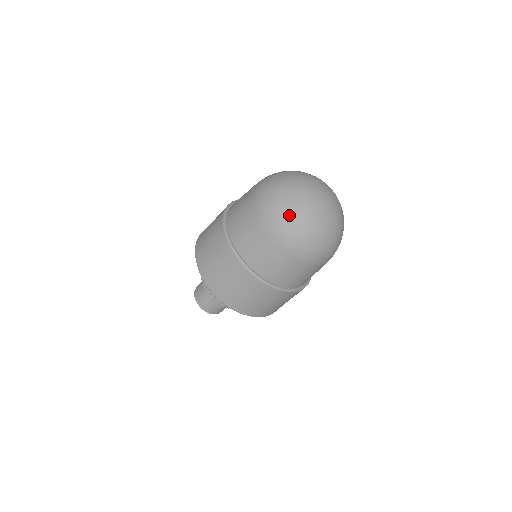
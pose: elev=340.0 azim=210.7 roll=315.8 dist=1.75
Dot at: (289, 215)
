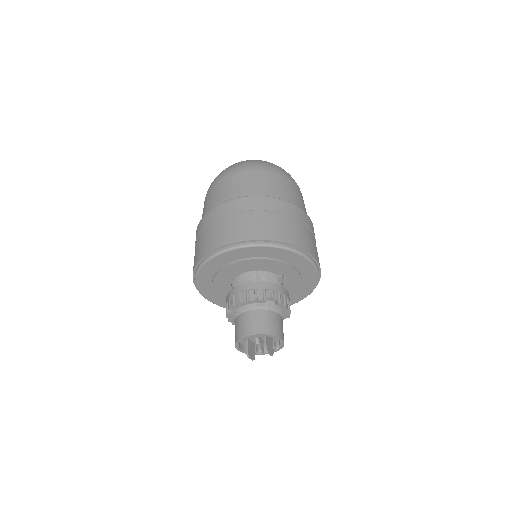
Dot at: occluded
